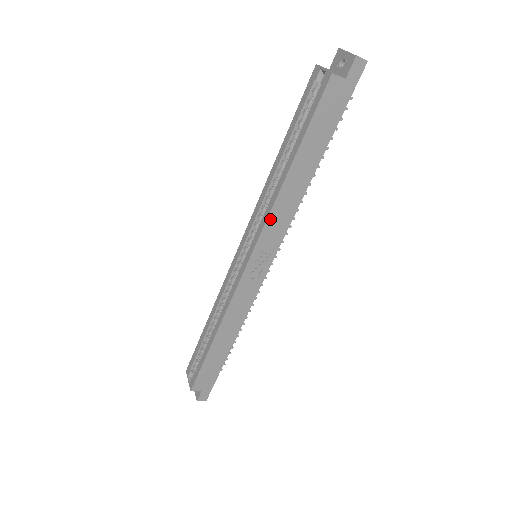
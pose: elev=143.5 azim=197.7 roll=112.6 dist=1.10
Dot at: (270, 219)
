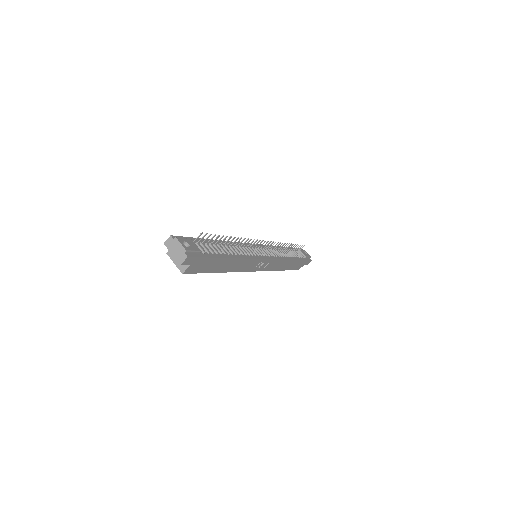
Dot at: (241, 270)
